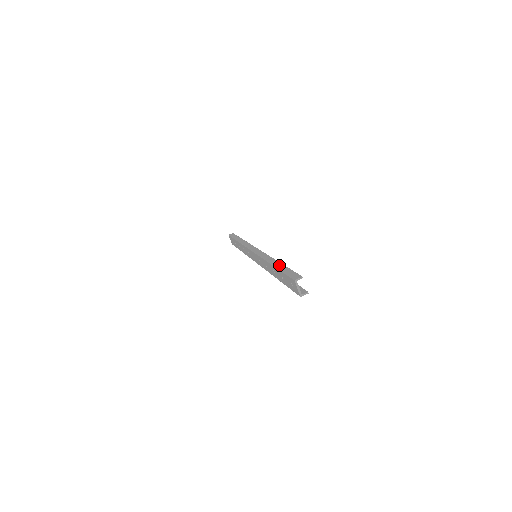
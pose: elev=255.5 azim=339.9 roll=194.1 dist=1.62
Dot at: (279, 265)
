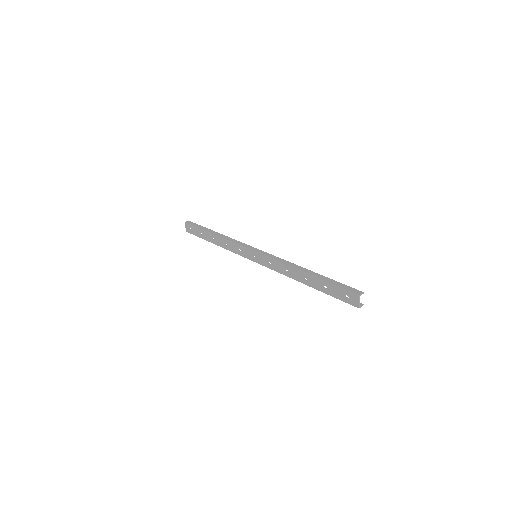
Dot at: (318, 275)
